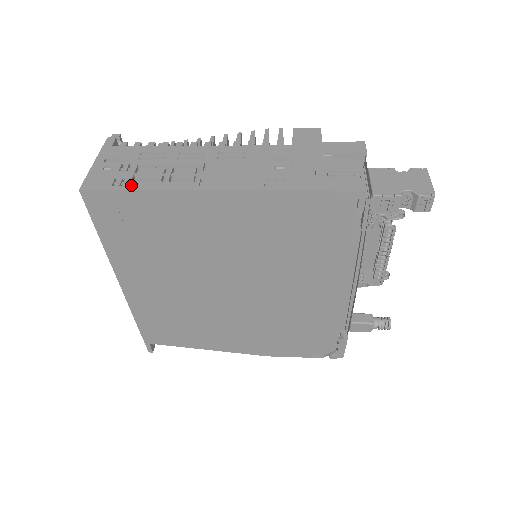
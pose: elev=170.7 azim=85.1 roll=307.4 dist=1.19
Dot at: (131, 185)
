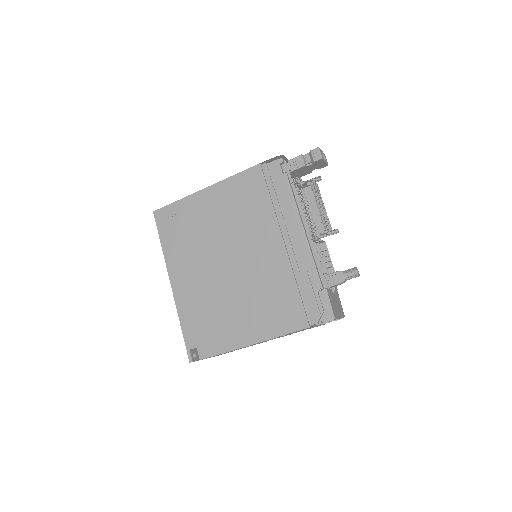
Dot at: occluded
